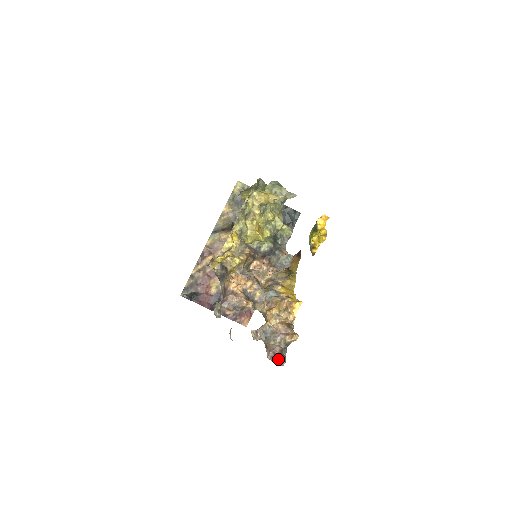
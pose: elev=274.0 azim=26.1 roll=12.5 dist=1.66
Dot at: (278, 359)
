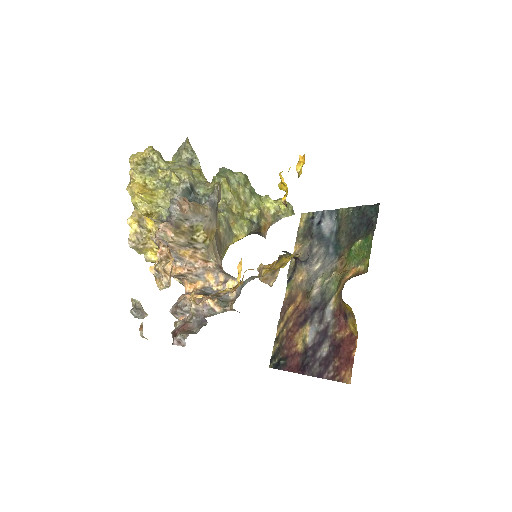
Dot at: (177, 338)
